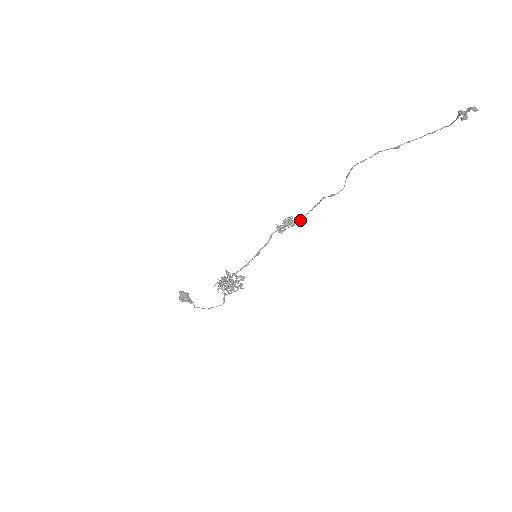
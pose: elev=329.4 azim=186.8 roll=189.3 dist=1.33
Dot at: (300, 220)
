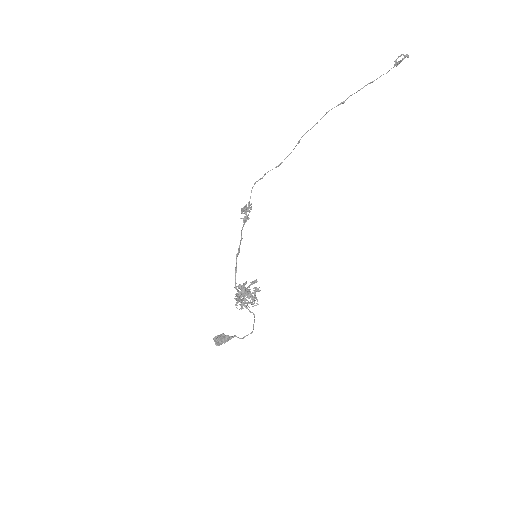
Dot at: (249, 201)
